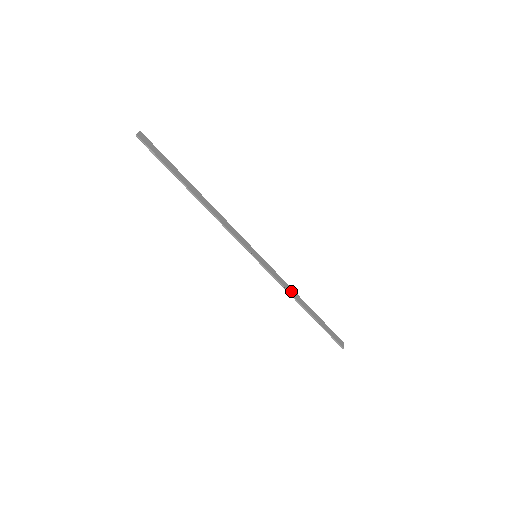
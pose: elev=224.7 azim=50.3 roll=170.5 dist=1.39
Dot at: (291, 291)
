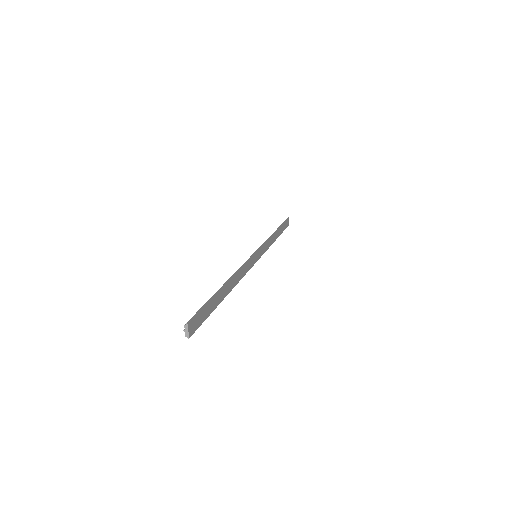
Dot at: (271, 241)
